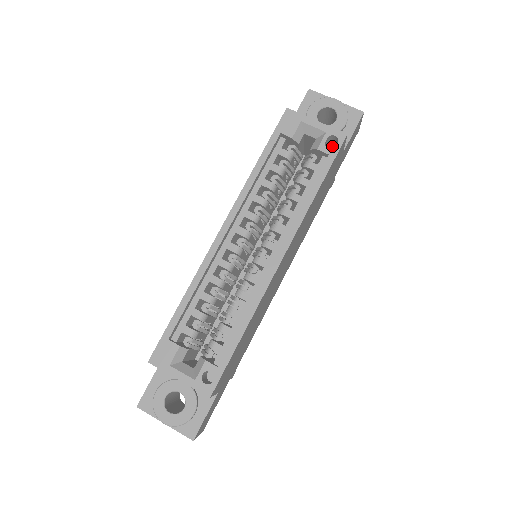
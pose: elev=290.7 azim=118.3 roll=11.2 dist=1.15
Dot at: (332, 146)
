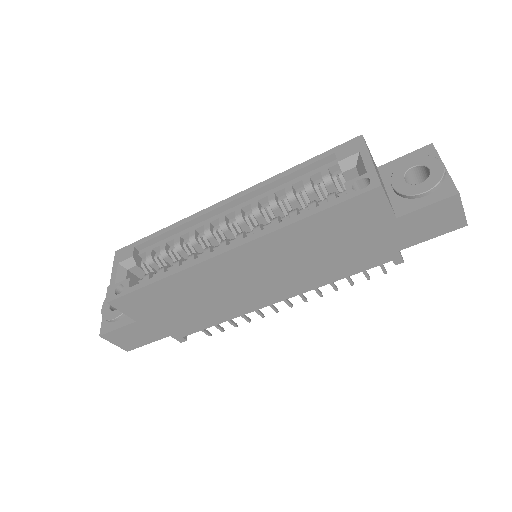
Dot at: occluded
